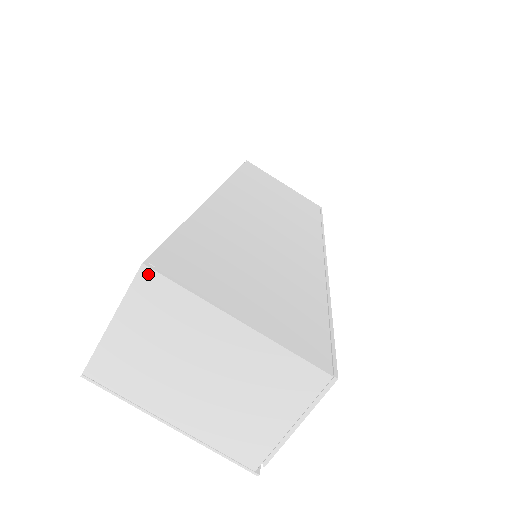
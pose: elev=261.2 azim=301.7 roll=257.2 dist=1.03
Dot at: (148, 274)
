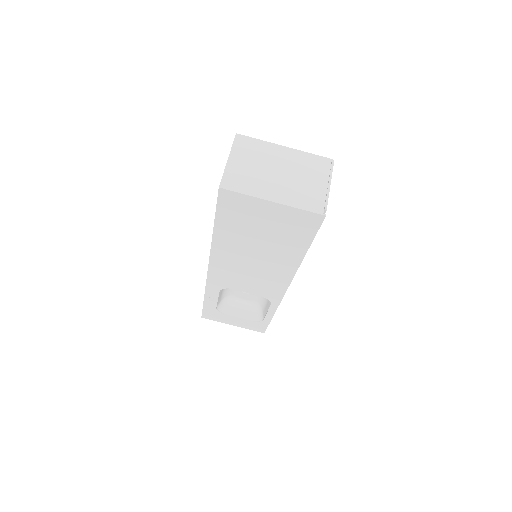
Dot at: (240, 137)
